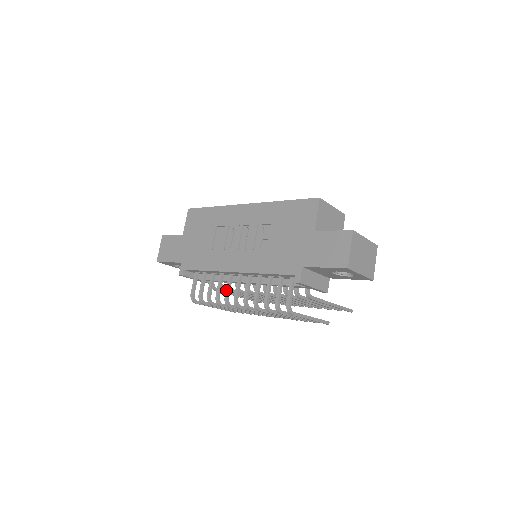
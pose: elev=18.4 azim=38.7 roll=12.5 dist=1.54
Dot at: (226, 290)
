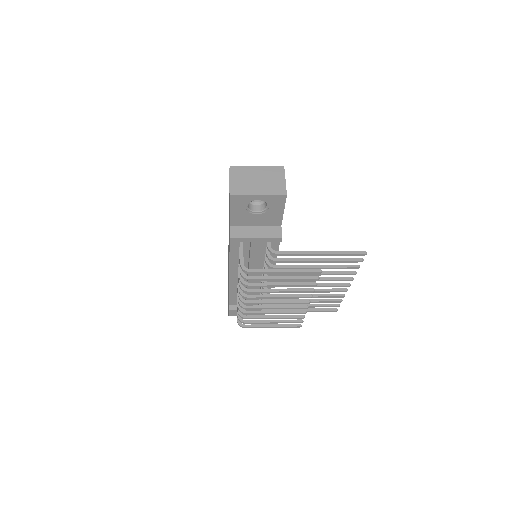
Dot at: occluded
